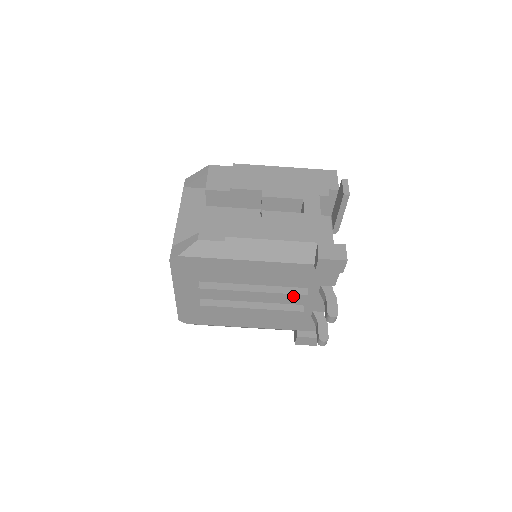
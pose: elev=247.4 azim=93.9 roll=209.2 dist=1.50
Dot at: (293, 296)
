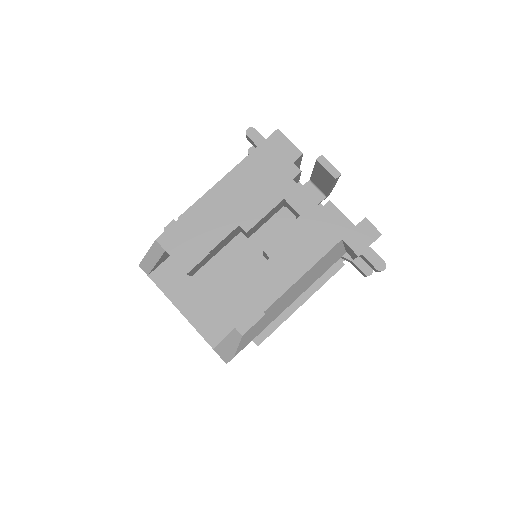
Dot at: occluded
